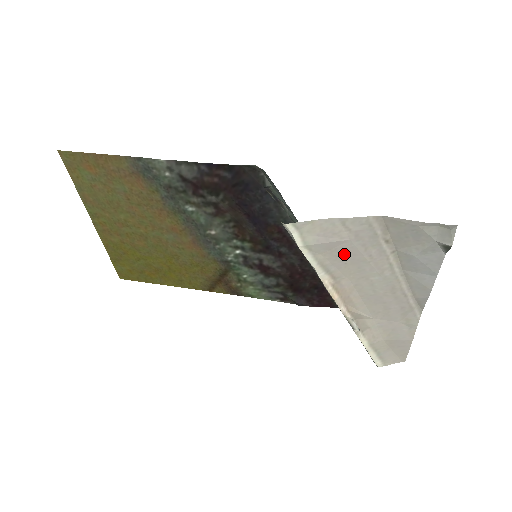
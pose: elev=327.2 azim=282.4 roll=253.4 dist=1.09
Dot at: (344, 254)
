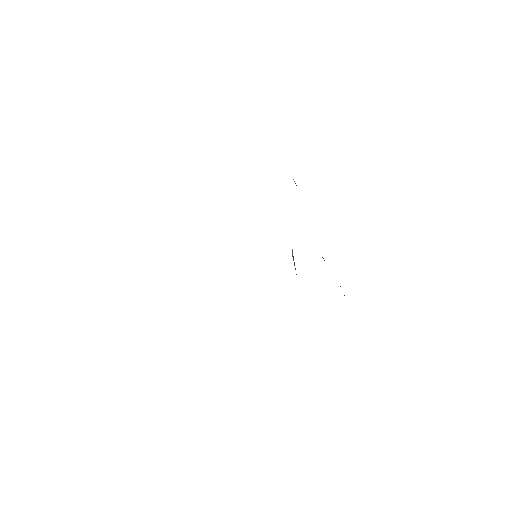
Dot at: occluded
